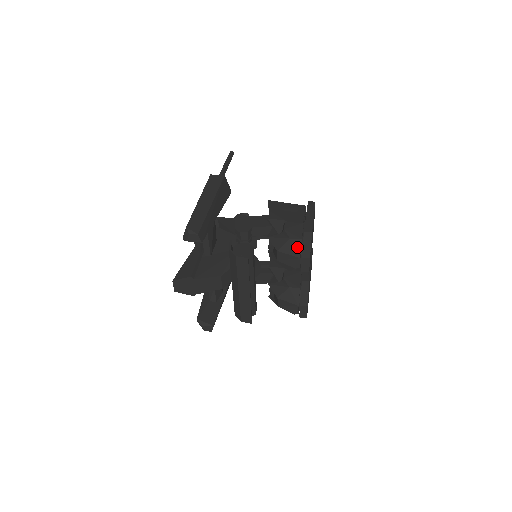
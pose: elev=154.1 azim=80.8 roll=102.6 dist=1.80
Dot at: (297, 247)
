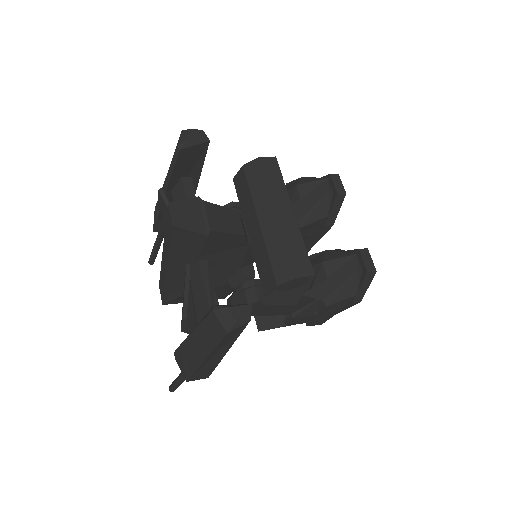
Dot at: occluded
